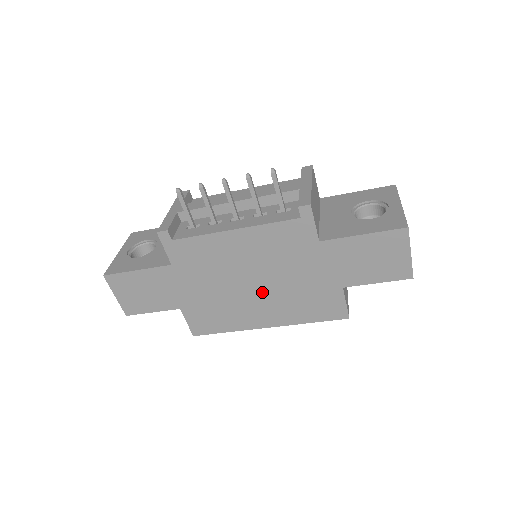
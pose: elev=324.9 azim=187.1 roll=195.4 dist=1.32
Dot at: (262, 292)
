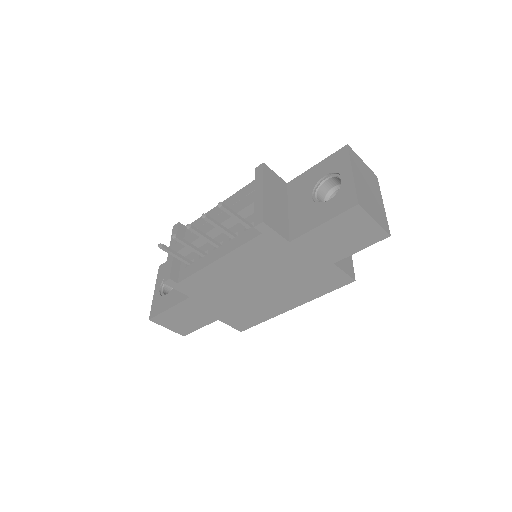
Dot at: (270, 289)
